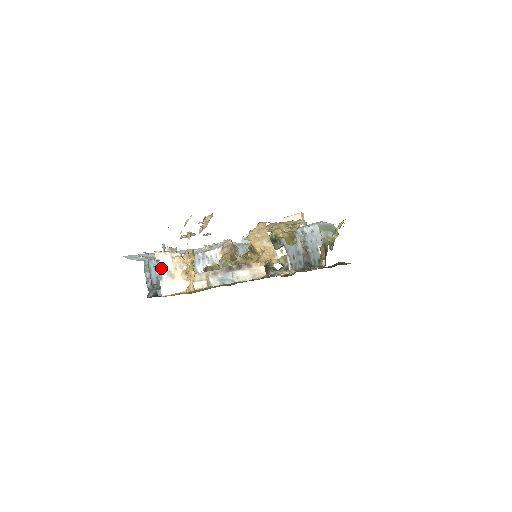
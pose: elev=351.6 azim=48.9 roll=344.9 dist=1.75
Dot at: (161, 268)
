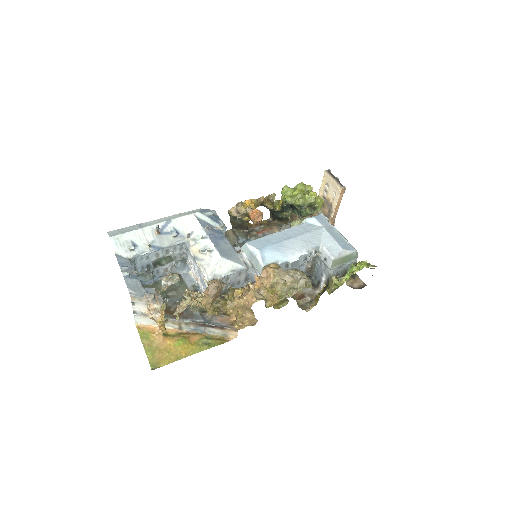
Dot at: (136, 308)
